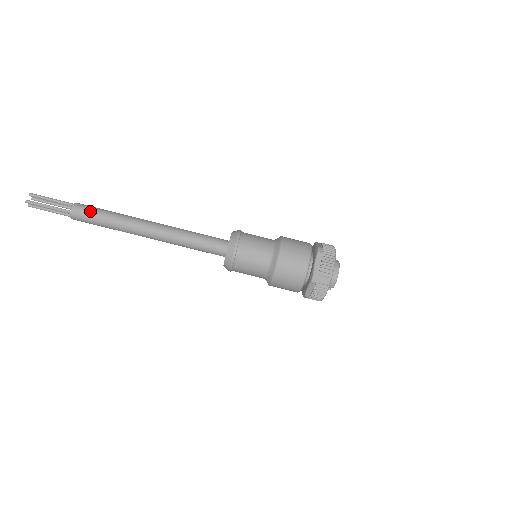
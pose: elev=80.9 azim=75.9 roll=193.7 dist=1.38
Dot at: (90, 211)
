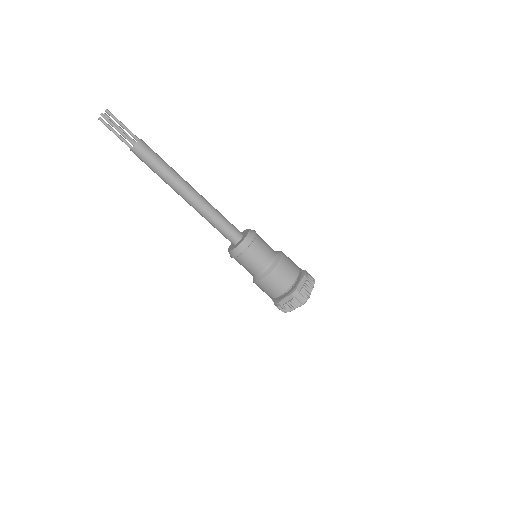
Dot at: (151, 152)
